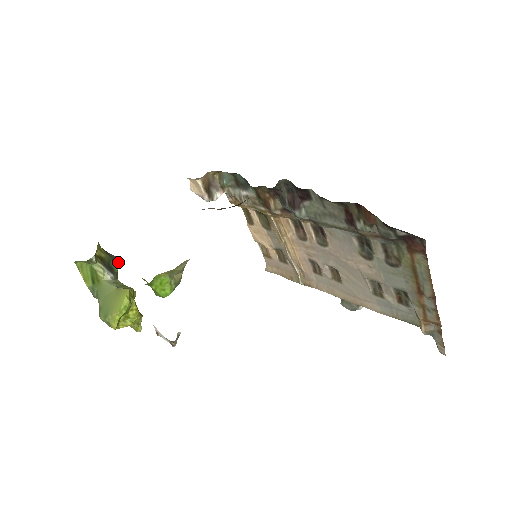
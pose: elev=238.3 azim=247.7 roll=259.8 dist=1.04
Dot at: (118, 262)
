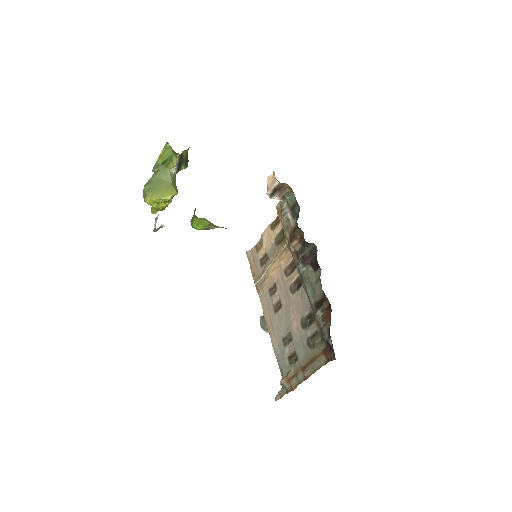
Dot at: (186, 166)
